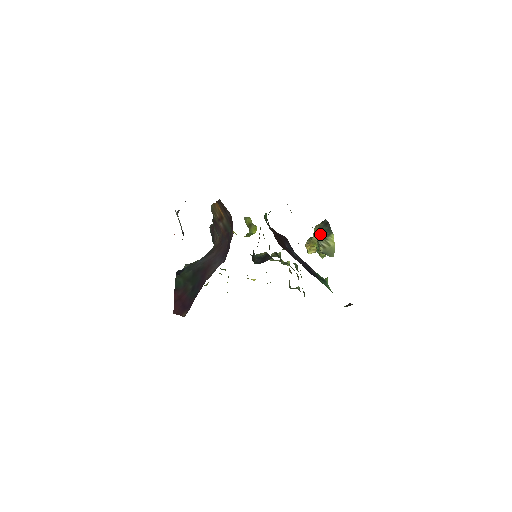
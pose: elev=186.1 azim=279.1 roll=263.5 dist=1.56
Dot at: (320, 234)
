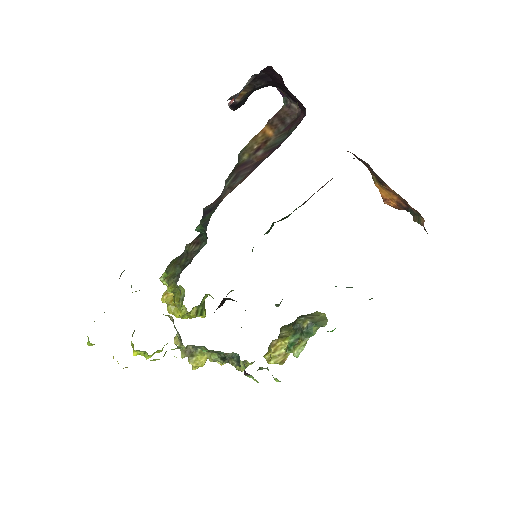
Dot at: occluded
